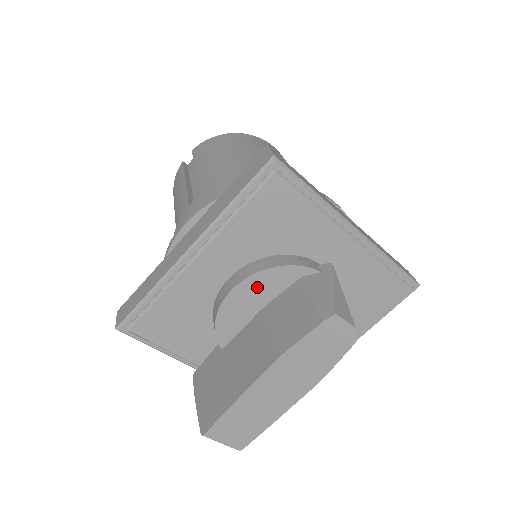
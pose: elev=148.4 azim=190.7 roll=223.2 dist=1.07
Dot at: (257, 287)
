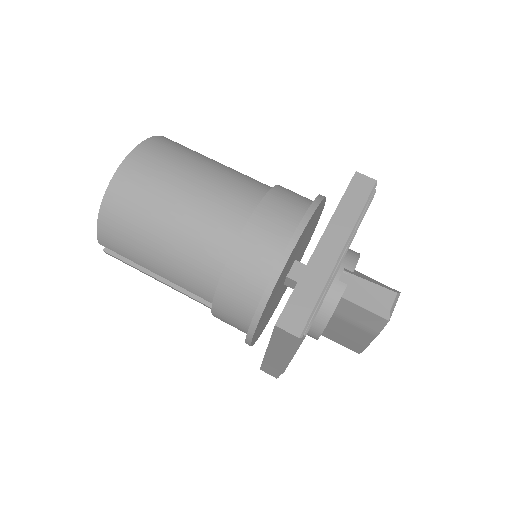
Dot at: occluded
